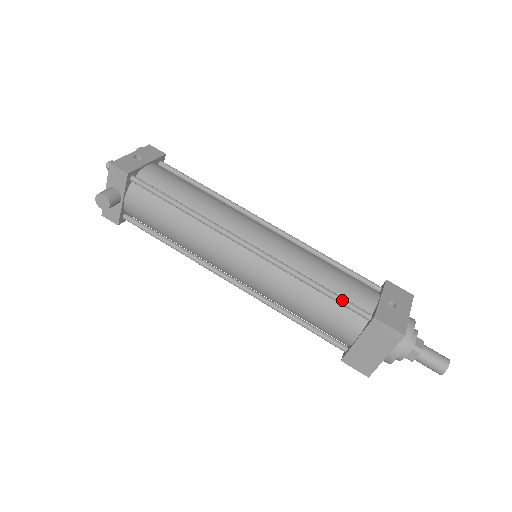
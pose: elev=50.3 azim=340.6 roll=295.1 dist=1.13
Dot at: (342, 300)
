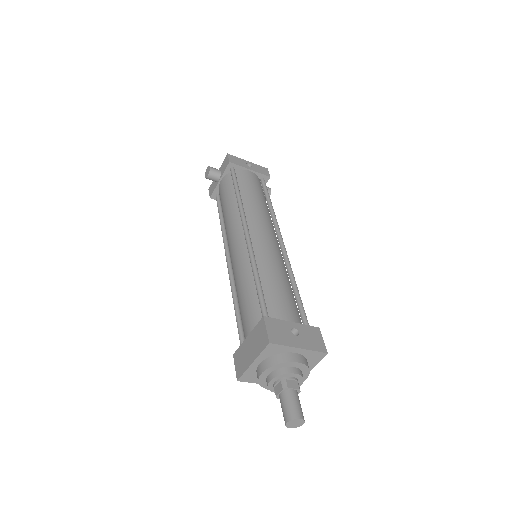
Dot at: (261, 297)
